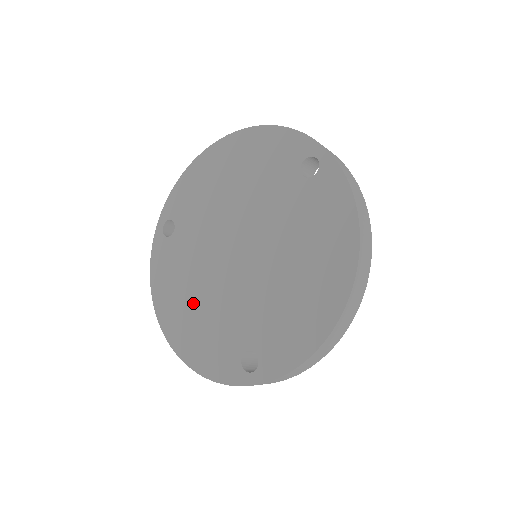
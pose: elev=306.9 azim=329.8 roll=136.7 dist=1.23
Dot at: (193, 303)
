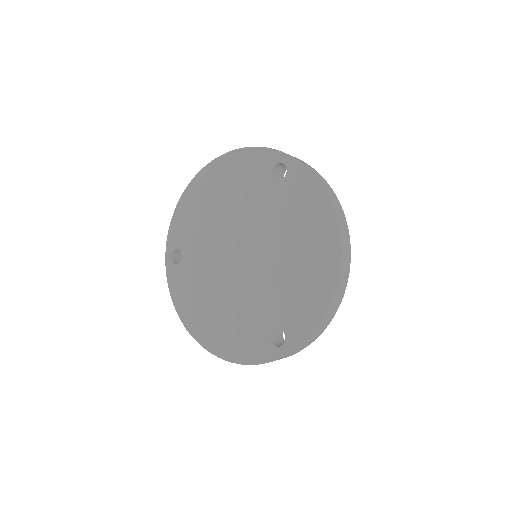
Dot at: (216, 309)
